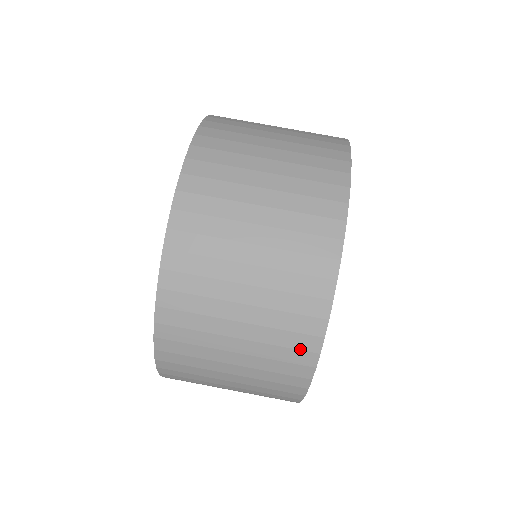
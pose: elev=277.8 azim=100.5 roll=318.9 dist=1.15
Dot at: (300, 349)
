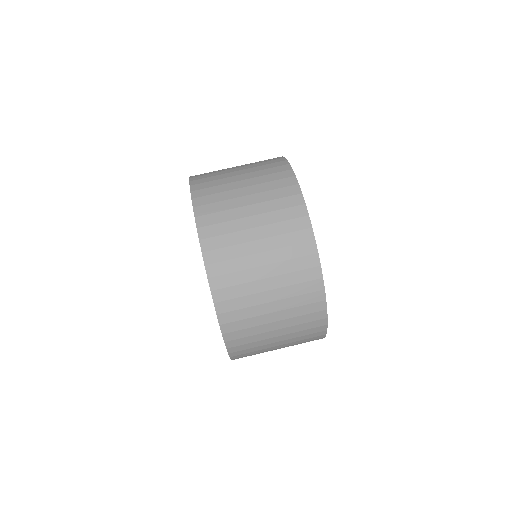
Dot at: (310, 280)
